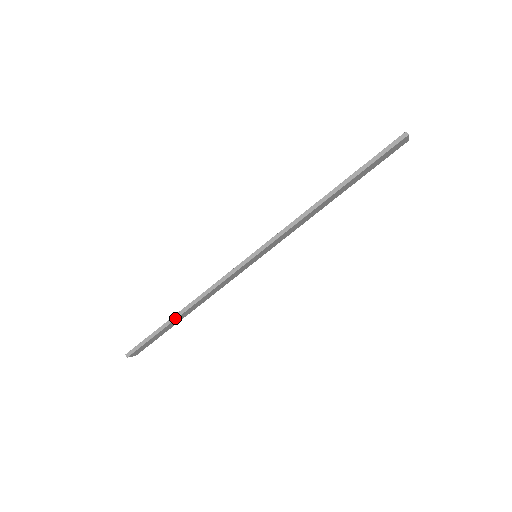
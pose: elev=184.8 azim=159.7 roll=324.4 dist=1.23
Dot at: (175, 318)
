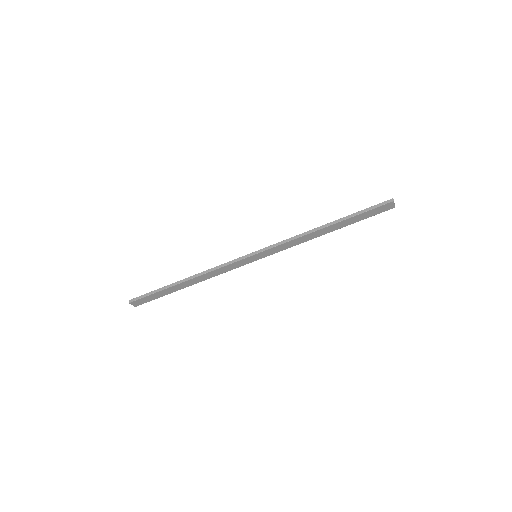
Dot at: (178, 283)
